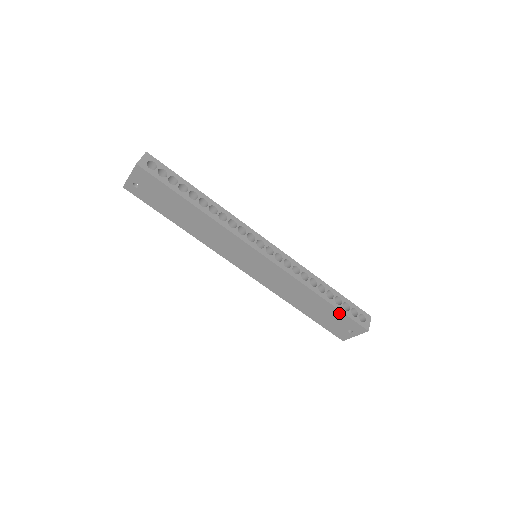
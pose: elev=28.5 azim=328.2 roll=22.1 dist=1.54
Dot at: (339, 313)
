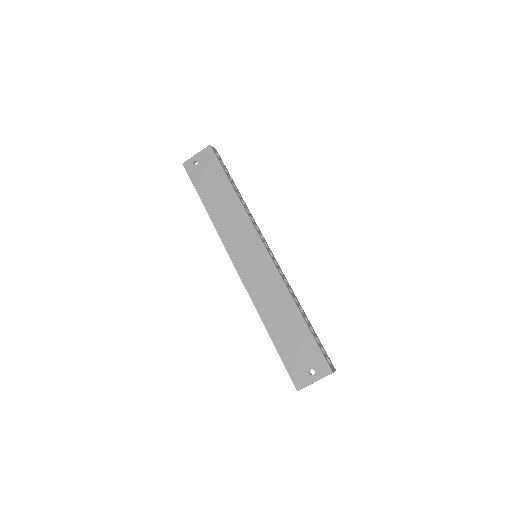
Dot at: (310, 339)
